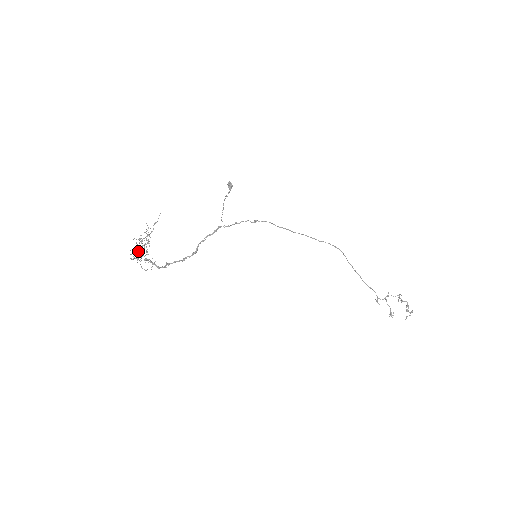
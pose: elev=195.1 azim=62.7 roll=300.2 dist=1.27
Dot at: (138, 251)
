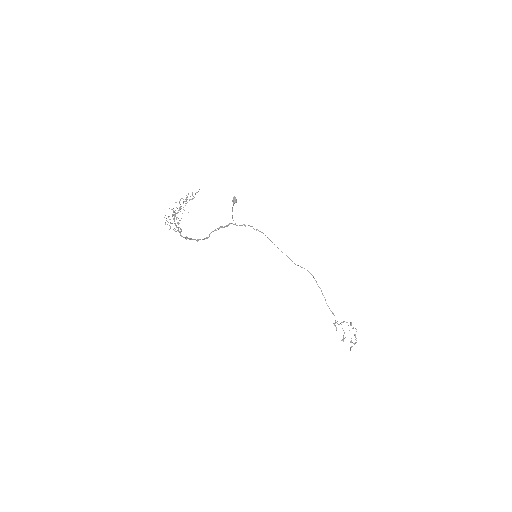
Dot at: (168, 216)
